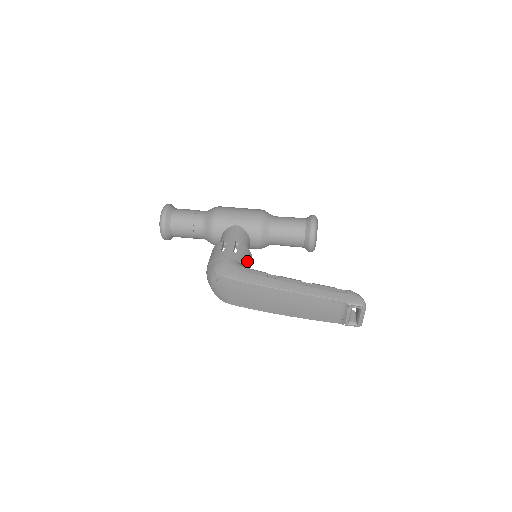
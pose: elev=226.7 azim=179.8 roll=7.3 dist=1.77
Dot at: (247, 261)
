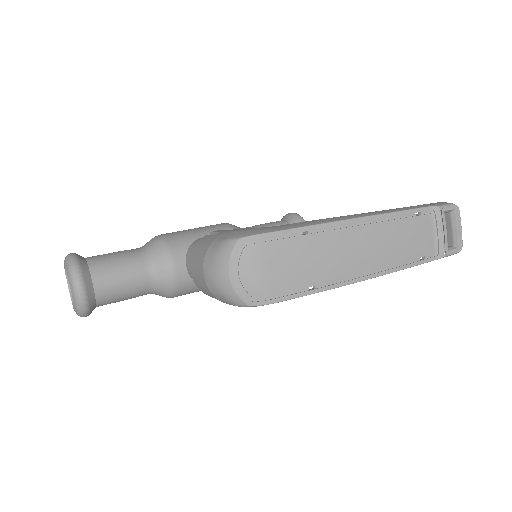
Dot at: occluded
